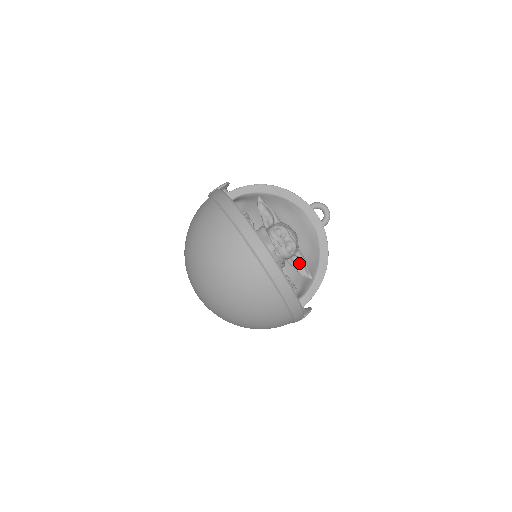
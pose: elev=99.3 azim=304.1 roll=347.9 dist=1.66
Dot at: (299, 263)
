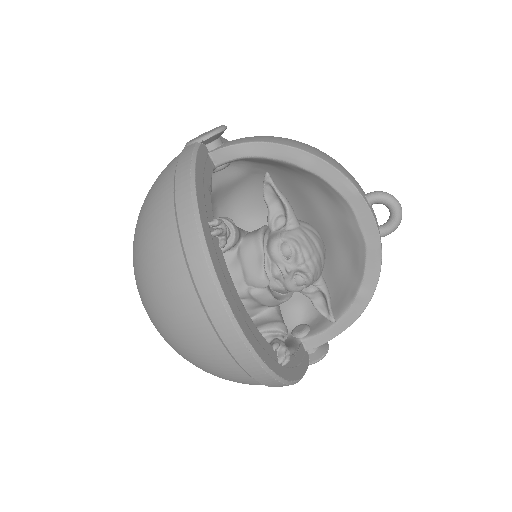
Dot at: (318, 293)
